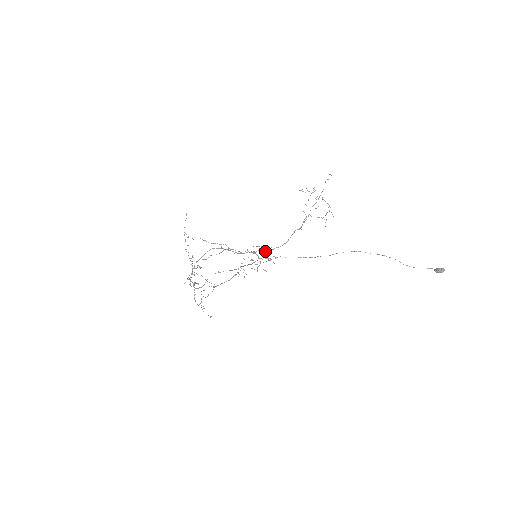
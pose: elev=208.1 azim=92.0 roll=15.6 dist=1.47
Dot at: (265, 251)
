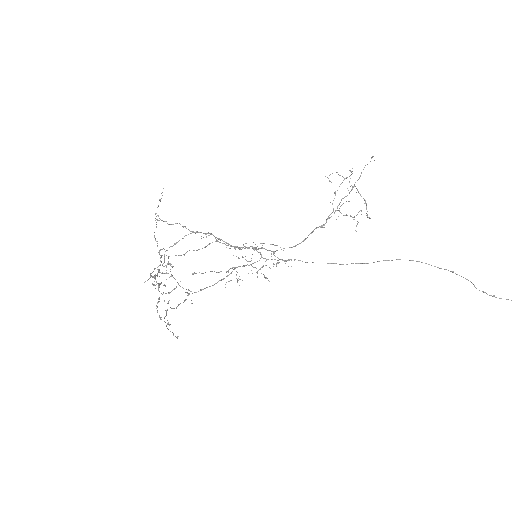
Dot at: (270, 250)
